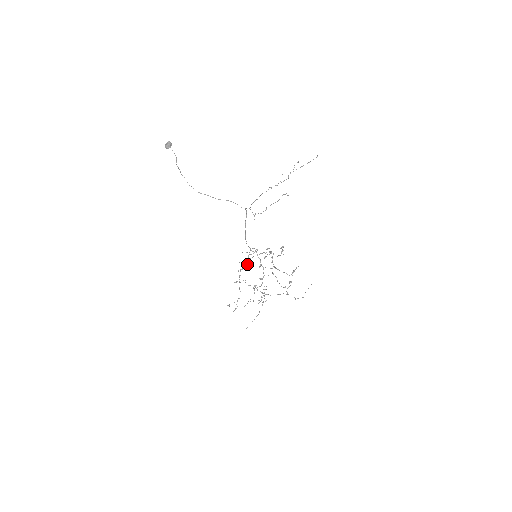
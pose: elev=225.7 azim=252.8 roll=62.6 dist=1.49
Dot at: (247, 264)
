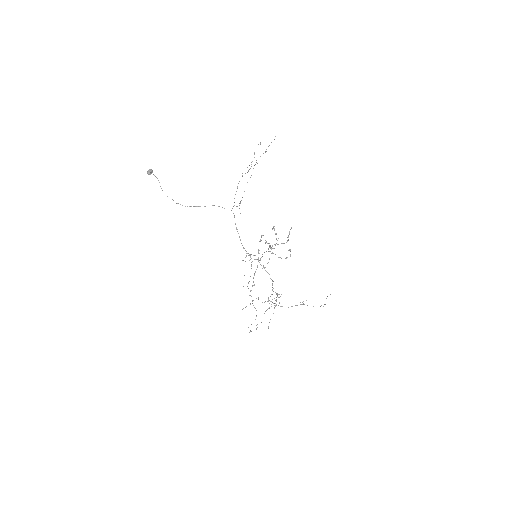
Dot at: occluded
